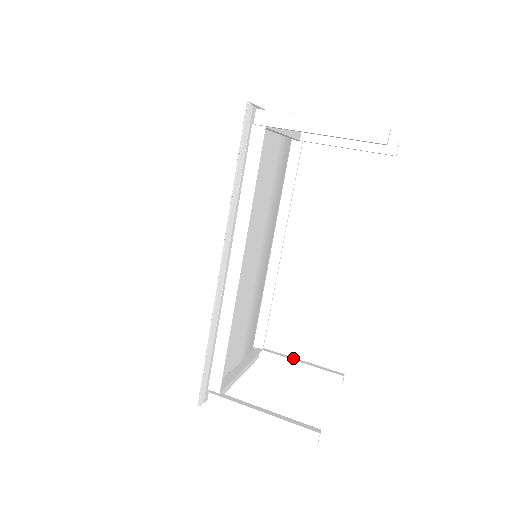
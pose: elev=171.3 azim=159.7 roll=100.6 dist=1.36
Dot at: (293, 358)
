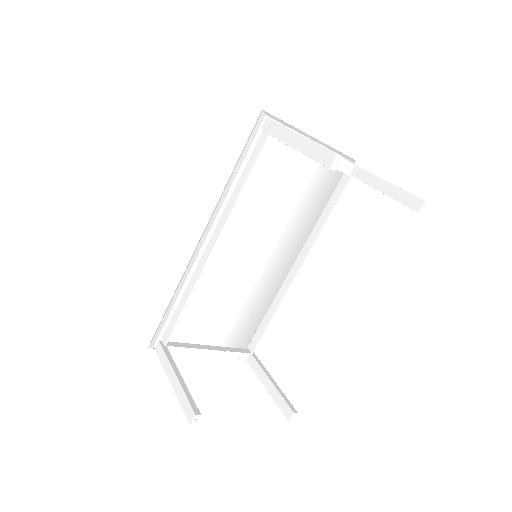
Dot at: (269, 374)
